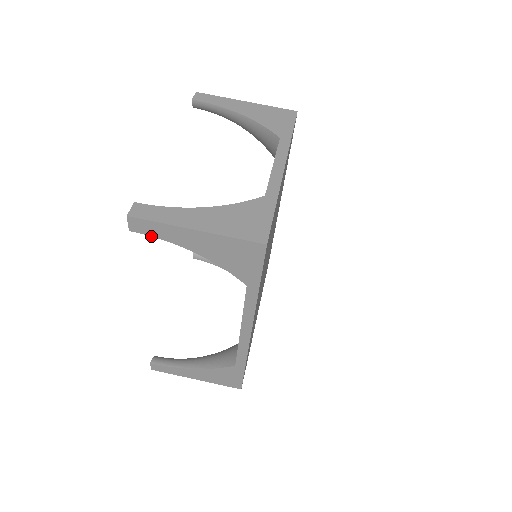
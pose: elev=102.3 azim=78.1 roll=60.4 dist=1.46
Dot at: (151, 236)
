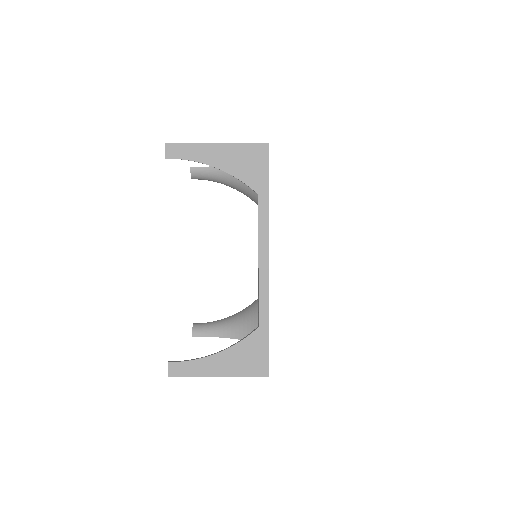
Dot at: (182, 159)
